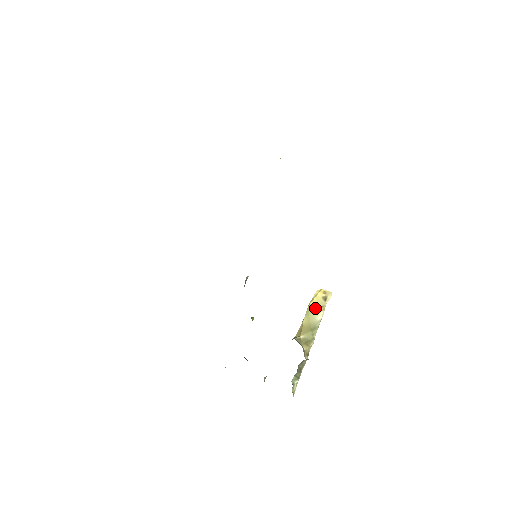
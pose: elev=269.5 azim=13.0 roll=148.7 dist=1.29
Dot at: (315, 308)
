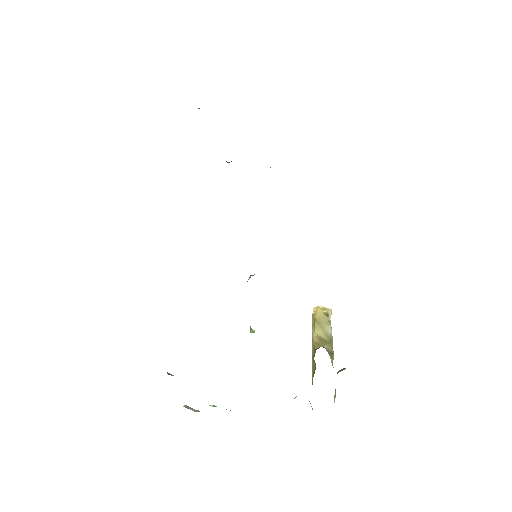
Dot at: (322, 322)
